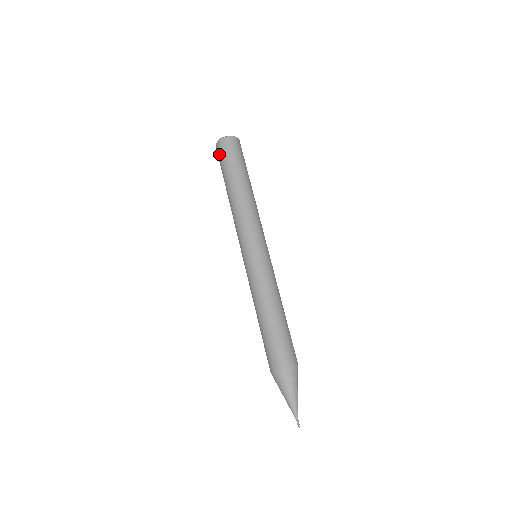
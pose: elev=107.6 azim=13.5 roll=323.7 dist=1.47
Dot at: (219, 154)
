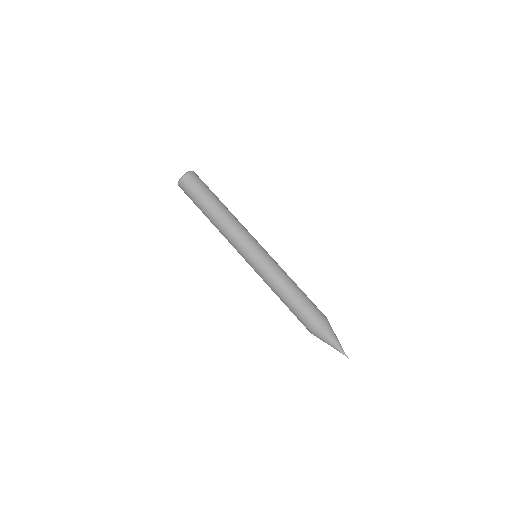
Dot at: (188, 188)
